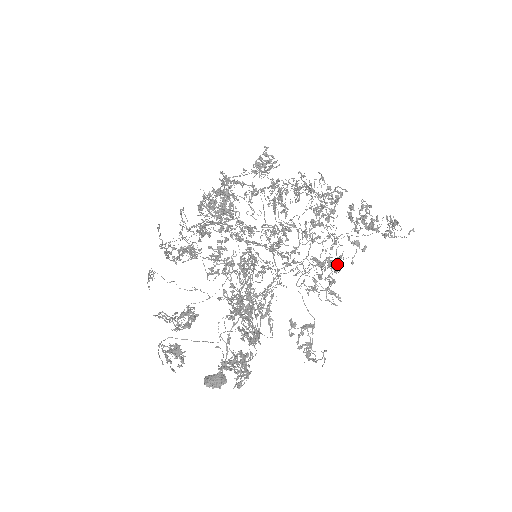
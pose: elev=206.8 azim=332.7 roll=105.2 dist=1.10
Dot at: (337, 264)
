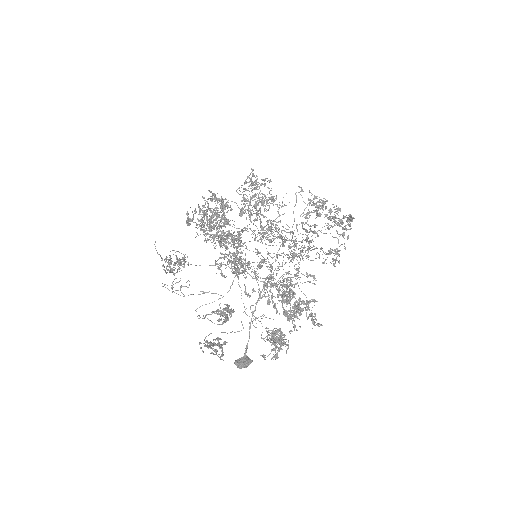
Dot at: occluded
